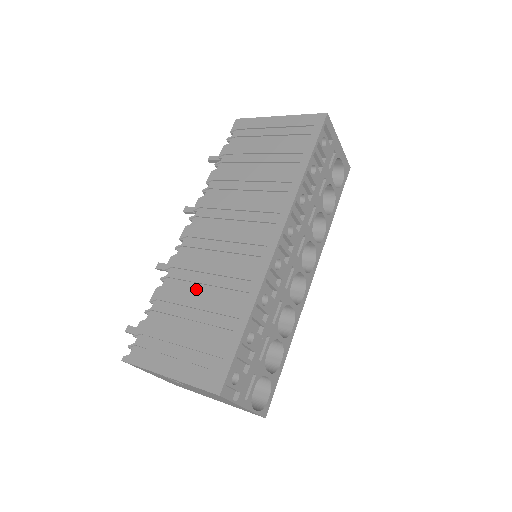
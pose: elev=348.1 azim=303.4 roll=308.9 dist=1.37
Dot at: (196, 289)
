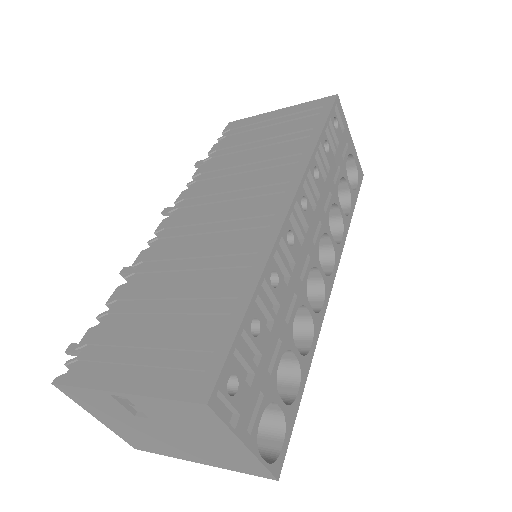
Dot at: (174, 278)
